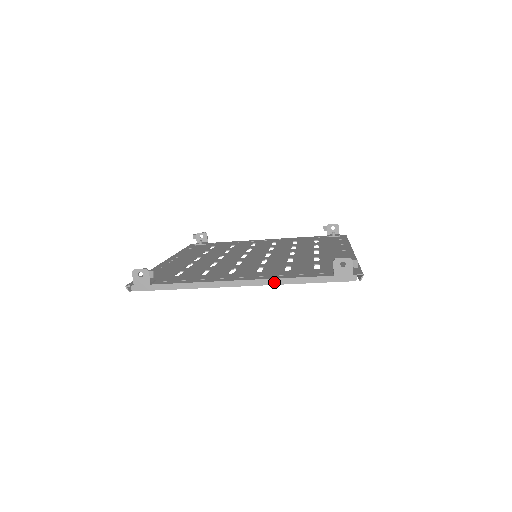
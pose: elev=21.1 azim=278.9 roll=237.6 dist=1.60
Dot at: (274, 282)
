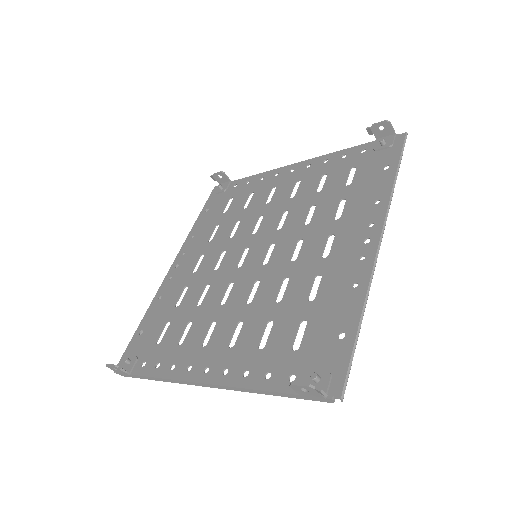
Dot at: (237, 389)
